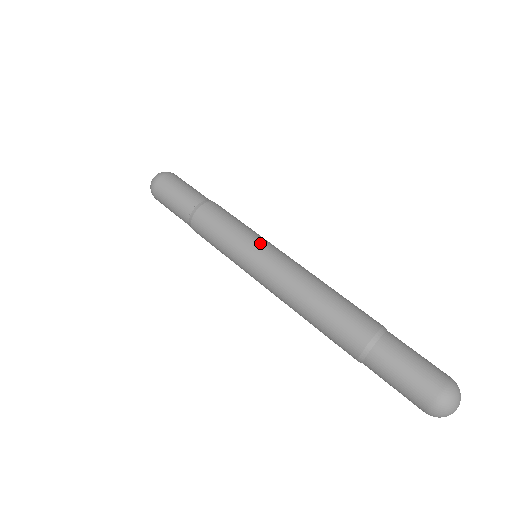
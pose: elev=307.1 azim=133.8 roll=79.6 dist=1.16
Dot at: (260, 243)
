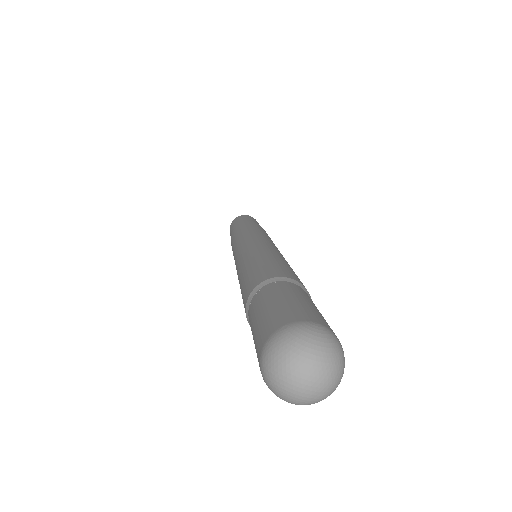
Dot at: (264, 235)
